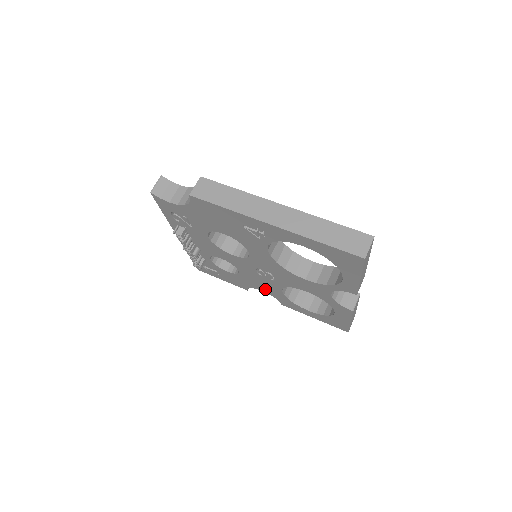
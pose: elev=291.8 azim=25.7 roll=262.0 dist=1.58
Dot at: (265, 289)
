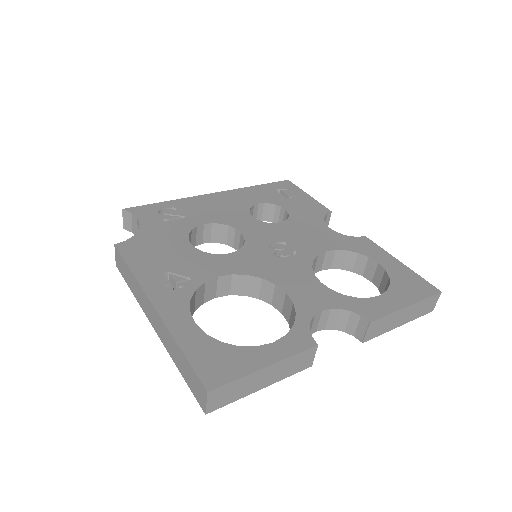
Dot at: occluded
